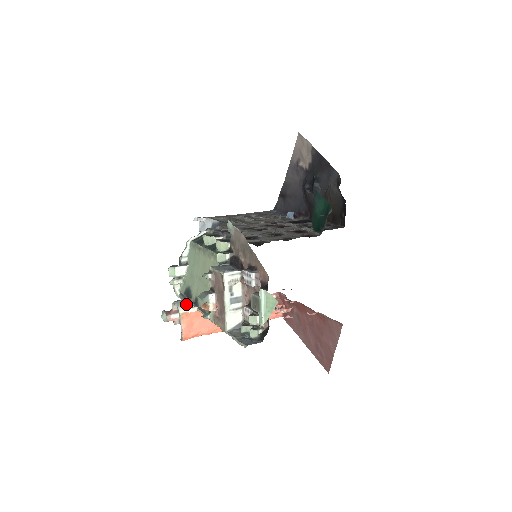
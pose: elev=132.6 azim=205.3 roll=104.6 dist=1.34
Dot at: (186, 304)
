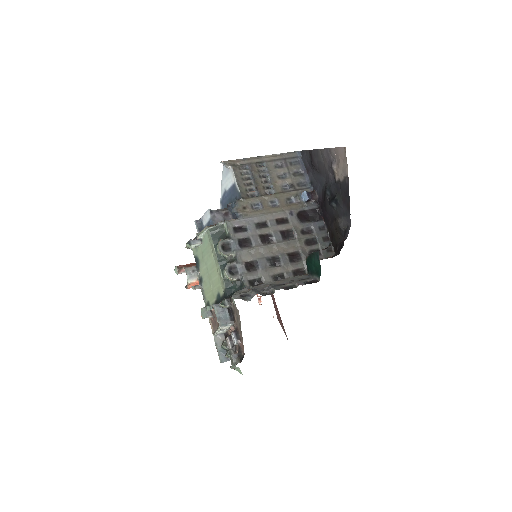
Dot at: (194, 277)
